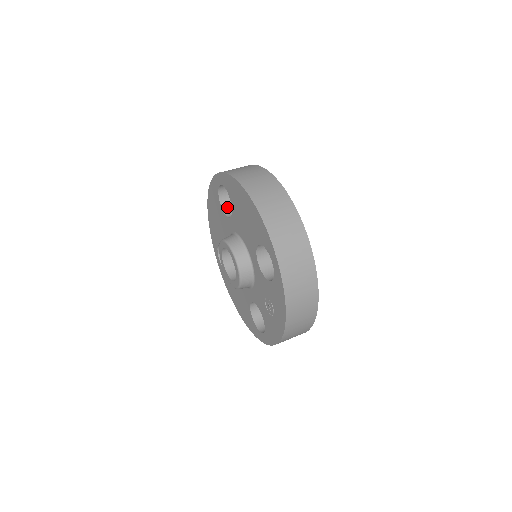
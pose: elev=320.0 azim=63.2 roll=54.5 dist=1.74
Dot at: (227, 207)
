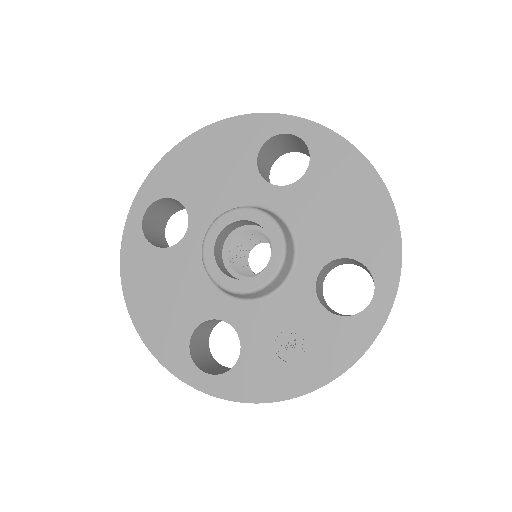
Dot at: (259, 165)
